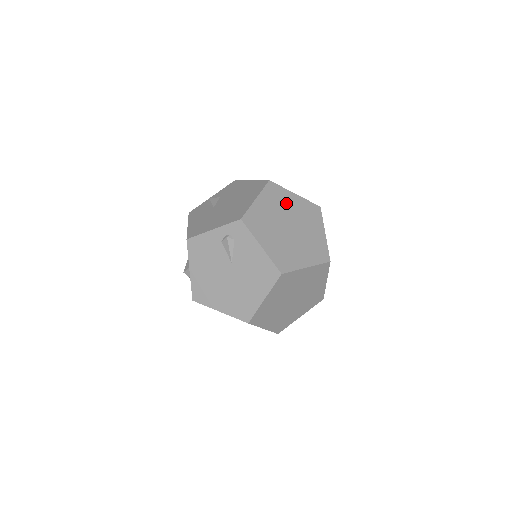
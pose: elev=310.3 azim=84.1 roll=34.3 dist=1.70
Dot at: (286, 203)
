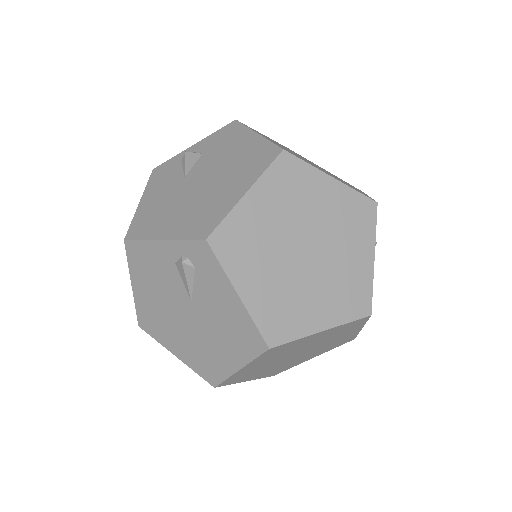
Dot at: (309, 198)
